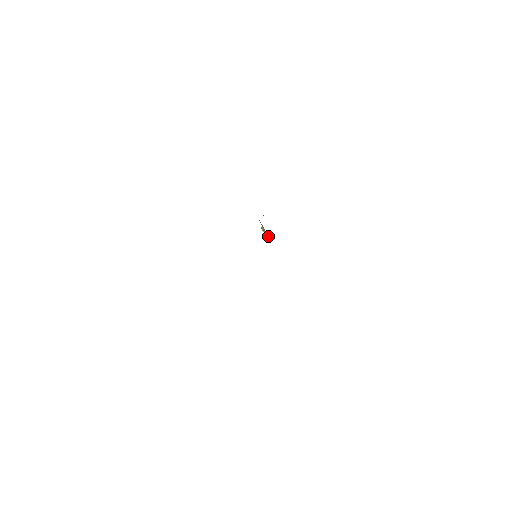
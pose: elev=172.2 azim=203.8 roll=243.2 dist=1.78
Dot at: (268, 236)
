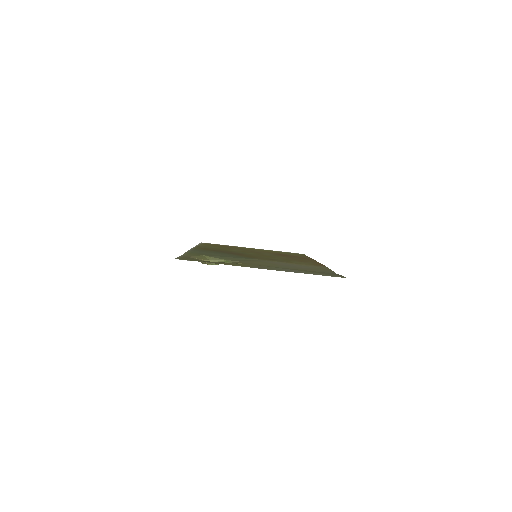
Dot at: (222, 261)
